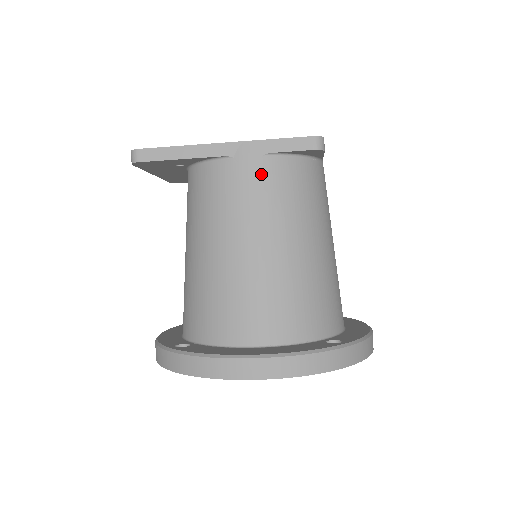
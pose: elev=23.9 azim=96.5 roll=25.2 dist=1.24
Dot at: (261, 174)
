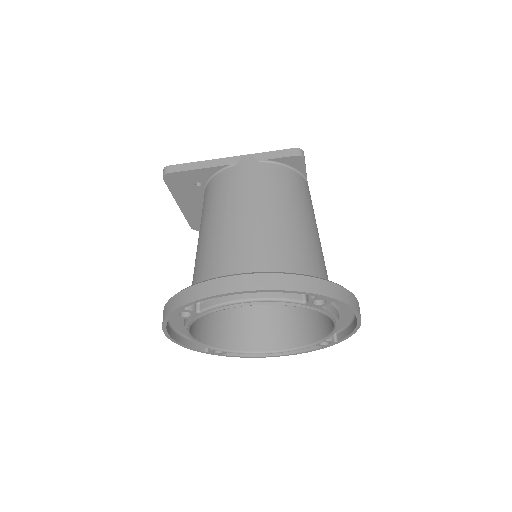
Dot at: (257, 172)
